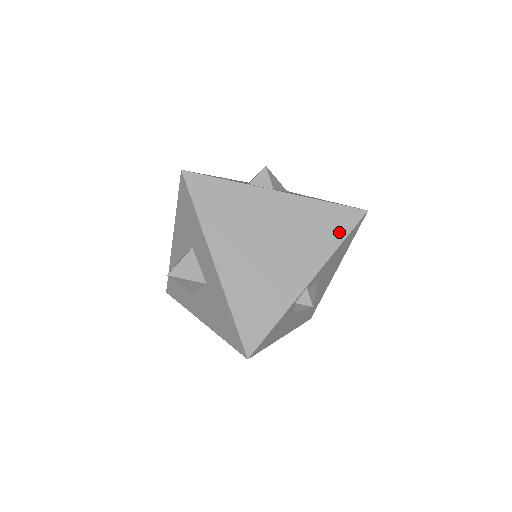
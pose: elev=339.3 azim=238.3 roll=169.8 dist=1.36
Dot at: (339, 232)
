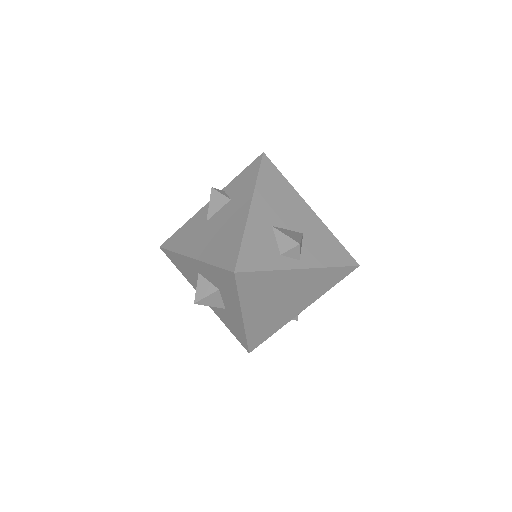
Dot at: (334, 282)
